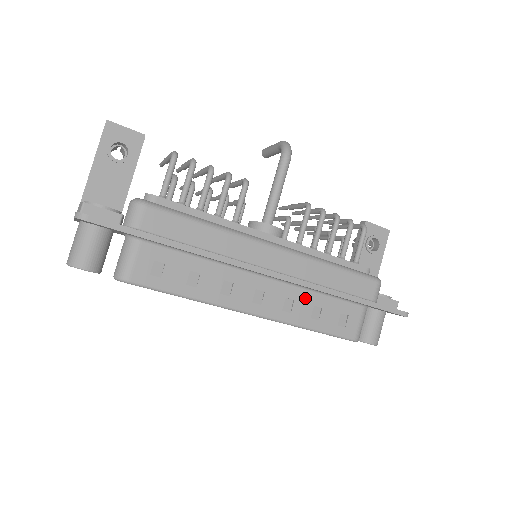
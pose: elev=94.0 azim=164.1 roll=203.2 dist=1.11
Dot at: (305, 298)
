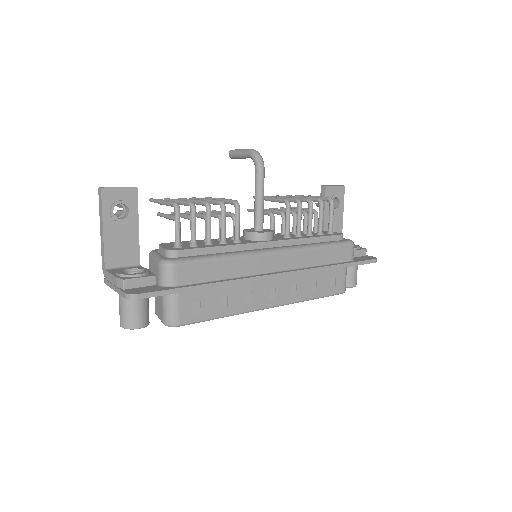
Dot at: (304, 279)
